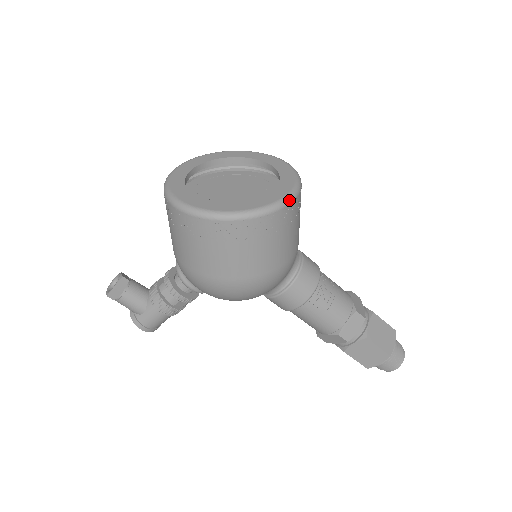
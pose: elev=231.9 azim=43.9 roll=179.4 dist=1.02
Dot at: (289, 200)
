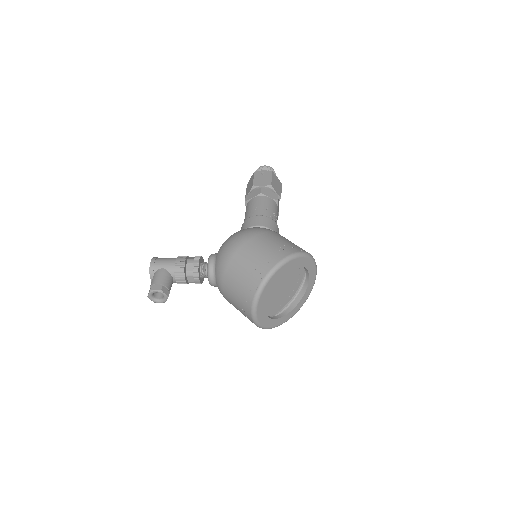
Dot at: occluded
